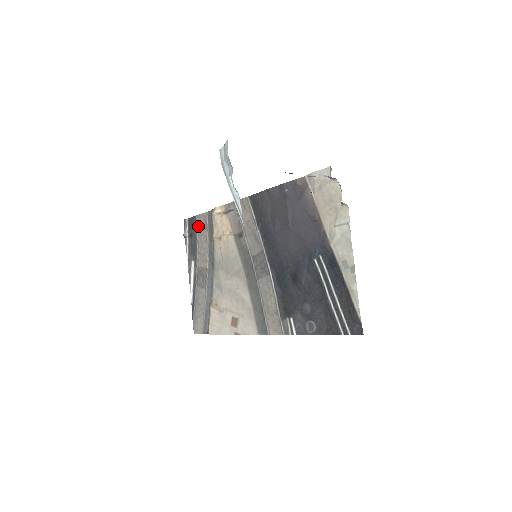
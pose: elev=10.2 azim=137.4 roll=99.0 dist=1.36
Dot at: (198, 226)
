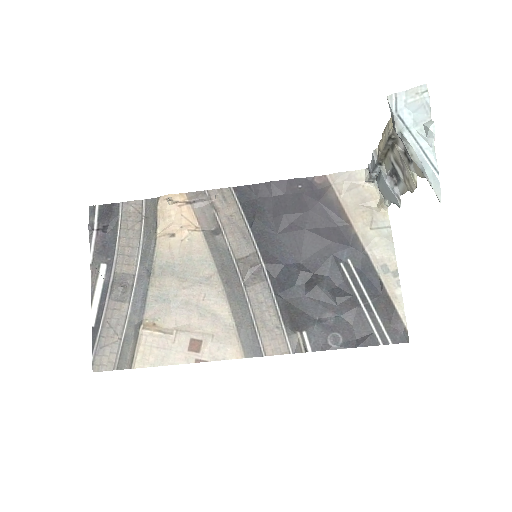
Dot at: (122, 217)
